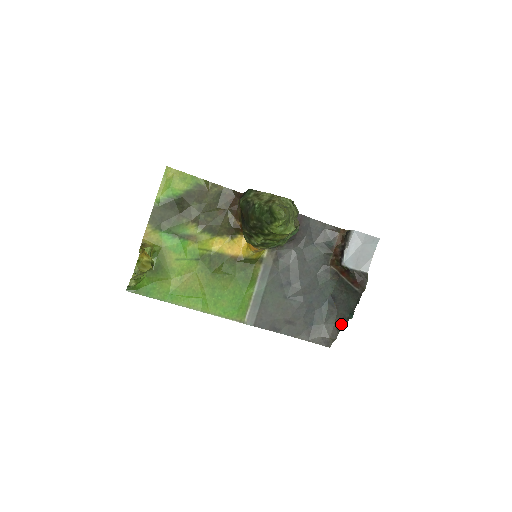
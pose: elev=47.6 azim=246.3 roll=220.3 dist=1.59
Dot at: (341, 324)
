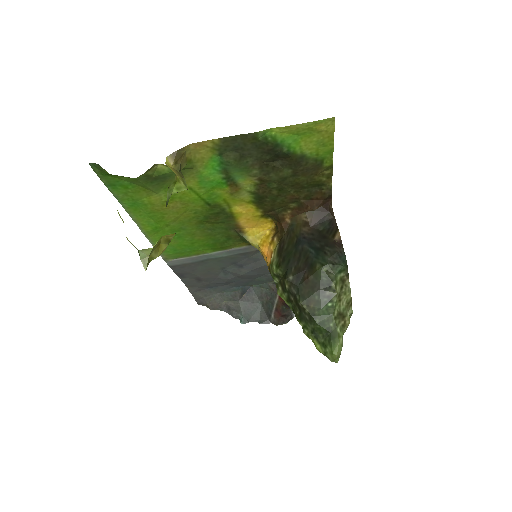
Dot at: (228, 310)
